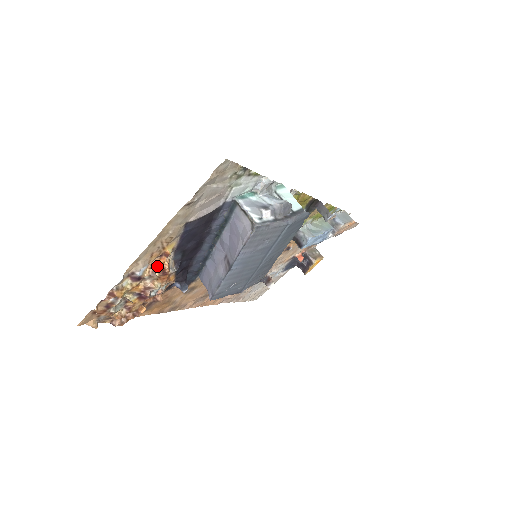
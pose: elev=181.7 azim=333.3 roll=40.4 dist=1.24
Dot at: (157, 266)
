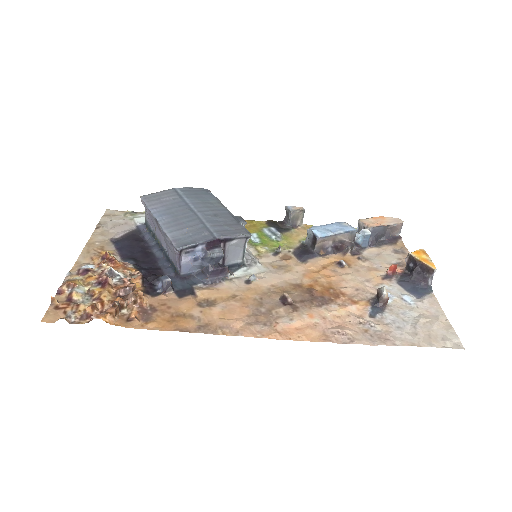
Dot at: (103, 263)
